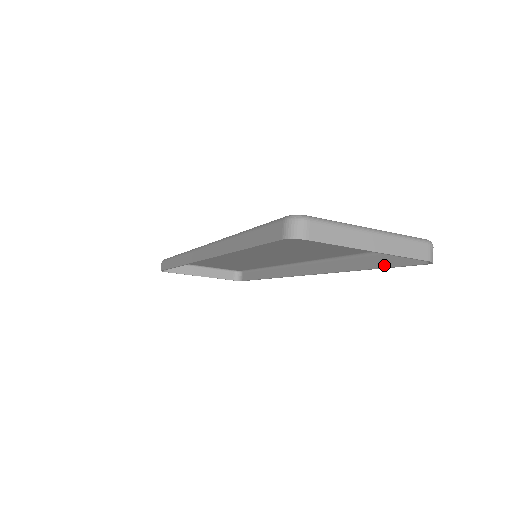
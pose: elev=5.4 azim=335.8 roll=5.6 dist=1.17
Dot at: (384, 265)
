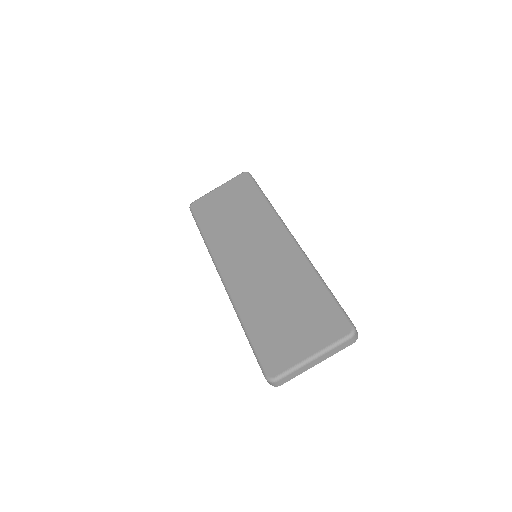
Dot at: occluded
